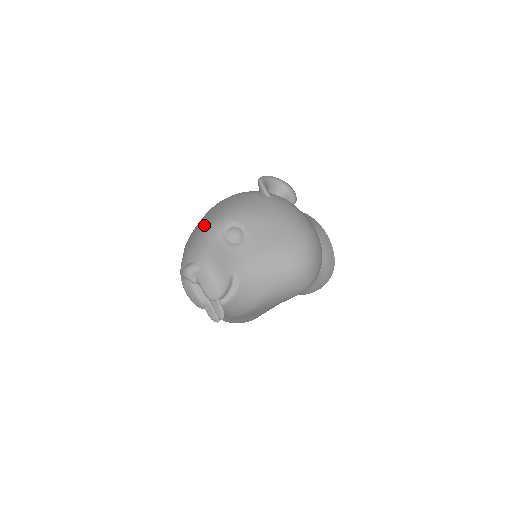
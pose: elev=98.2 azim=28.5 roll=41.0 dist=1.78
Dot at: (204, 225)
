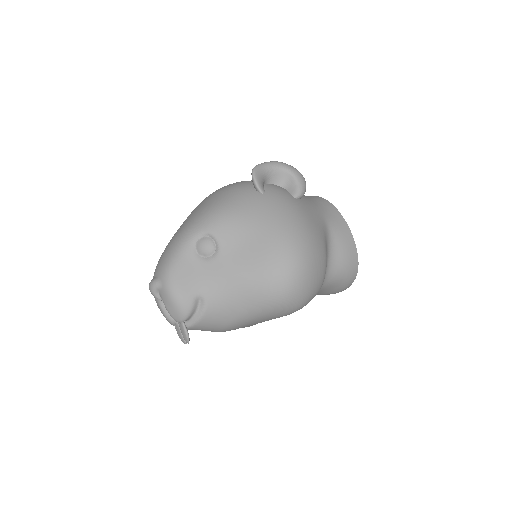
Dot at: (180, 229)
